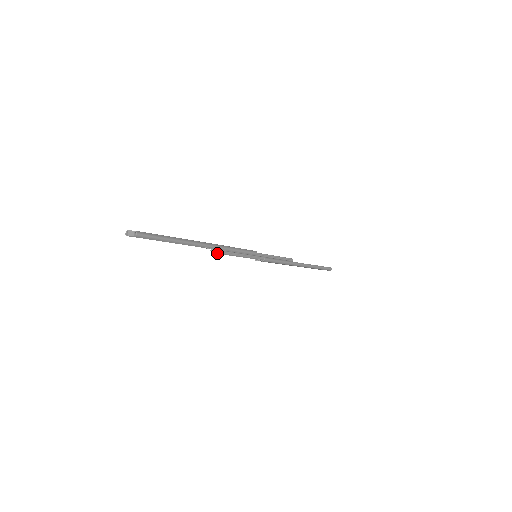
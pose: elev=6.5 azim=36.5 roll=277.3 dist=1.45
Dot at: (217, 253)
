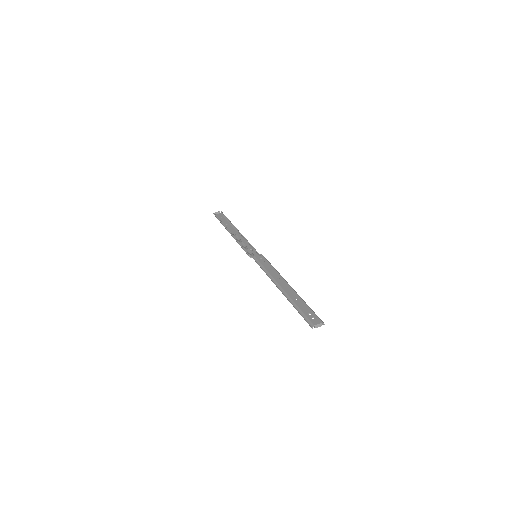
Dot at: occluded
